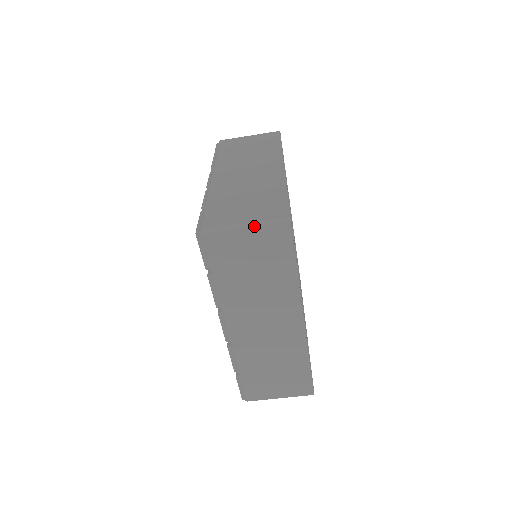
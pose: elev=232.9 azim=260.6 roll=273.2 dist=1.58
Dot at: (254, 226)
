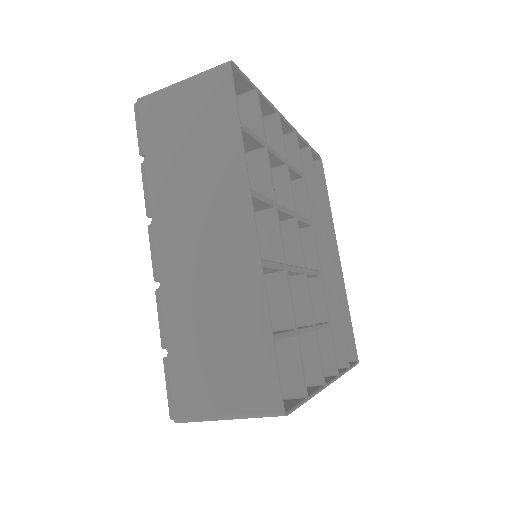
Dot at: occluded
